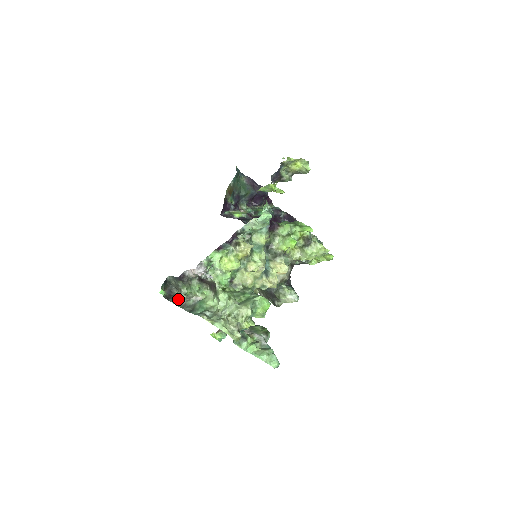
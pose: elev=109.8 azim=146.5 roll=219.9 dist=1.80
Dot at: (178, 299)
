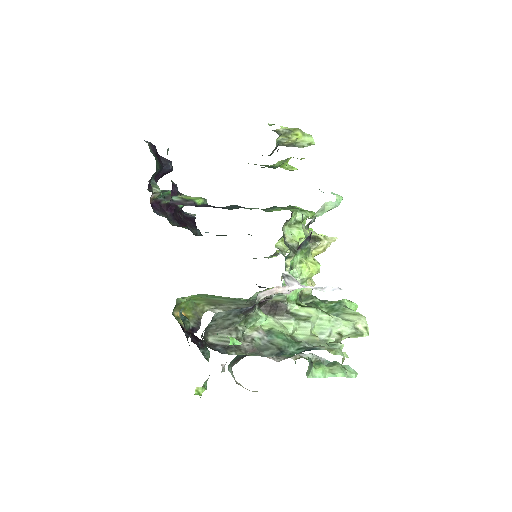
Dot at: (237, 345)
